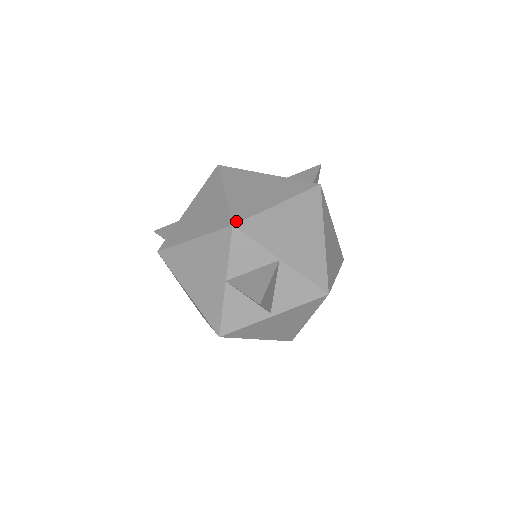
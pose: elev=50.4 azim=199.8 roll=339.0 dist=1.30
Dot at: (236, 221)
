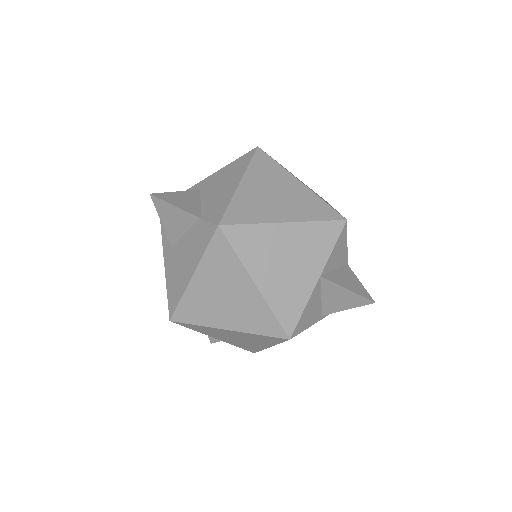
Dot at: occluded
